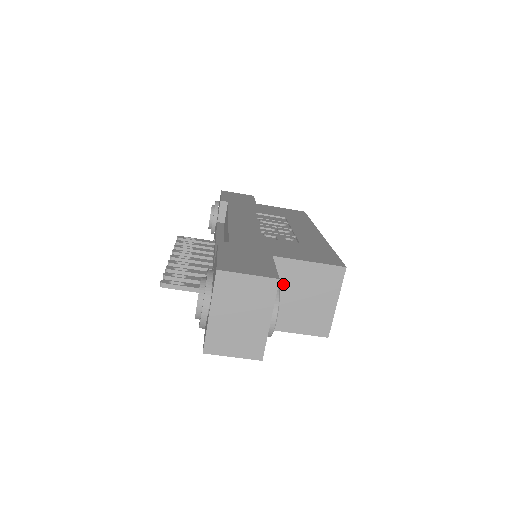
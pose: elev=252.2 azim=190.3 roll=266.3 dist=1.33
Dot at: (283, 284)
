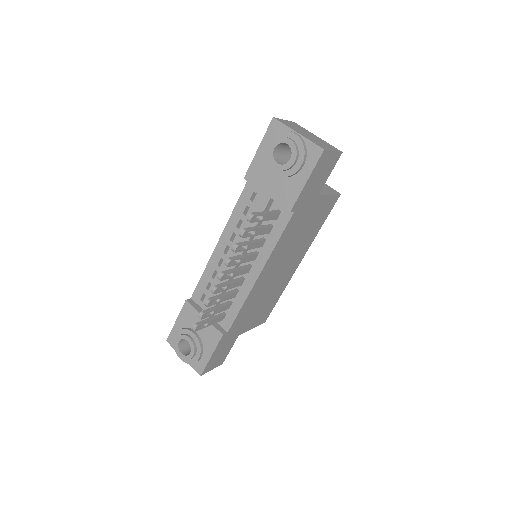
Dot at: occluded
